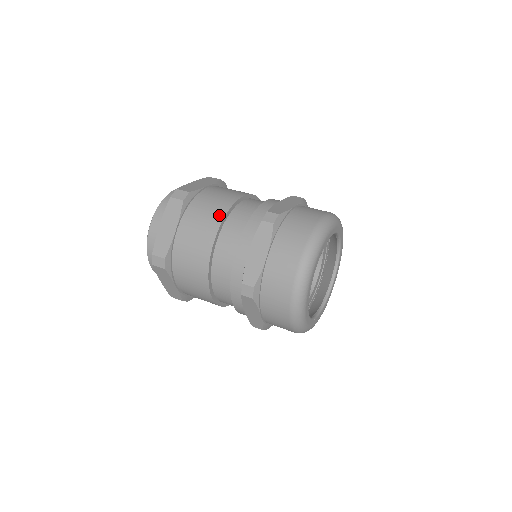
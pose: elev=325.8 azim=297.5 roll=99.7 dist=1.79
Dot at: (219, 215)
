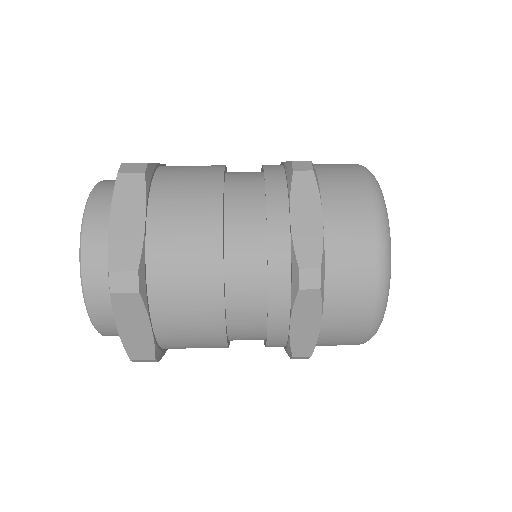
Dot at: (213, 288)
